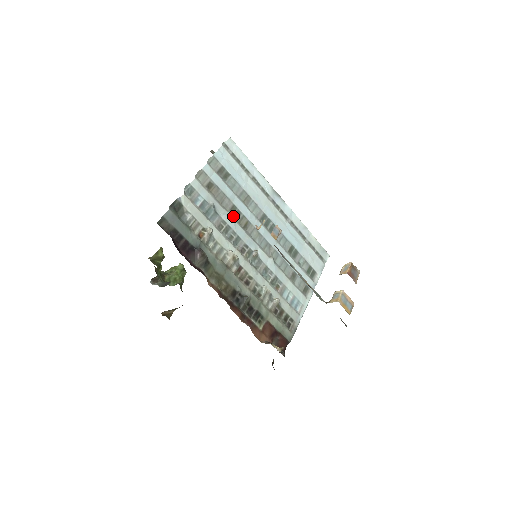
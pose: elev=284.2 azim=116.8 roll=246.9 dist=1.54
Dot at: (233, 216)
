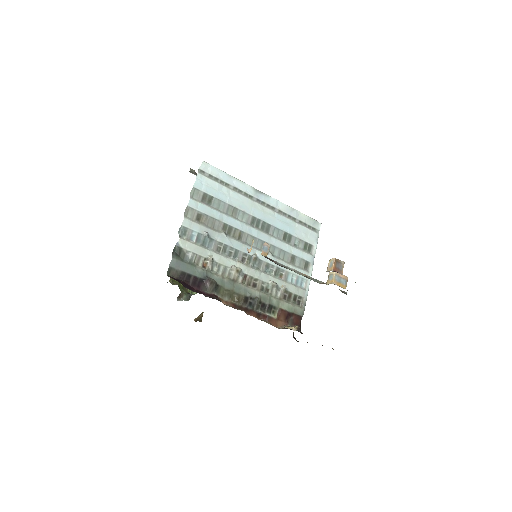
Dot at: (226, 234)
